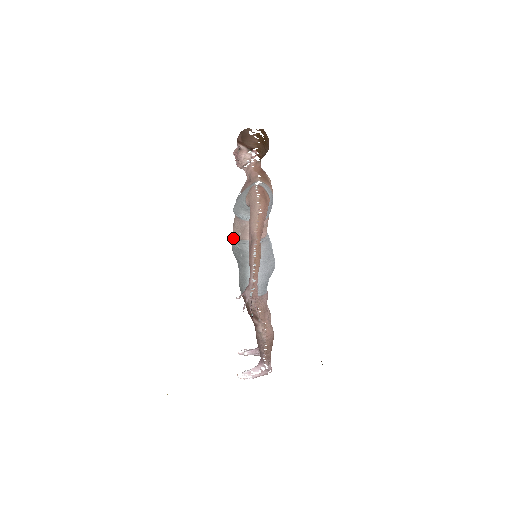
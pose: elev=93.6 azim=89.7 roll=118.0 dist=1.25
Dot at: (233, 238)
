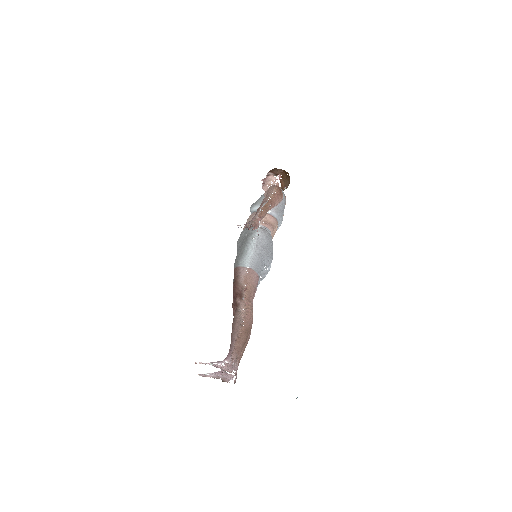
Dot at: (242, 231)
